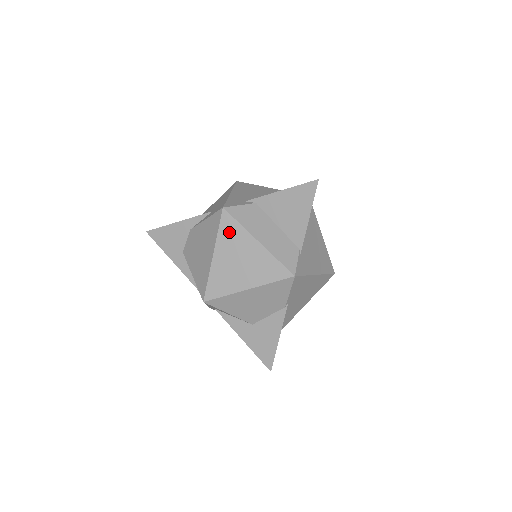
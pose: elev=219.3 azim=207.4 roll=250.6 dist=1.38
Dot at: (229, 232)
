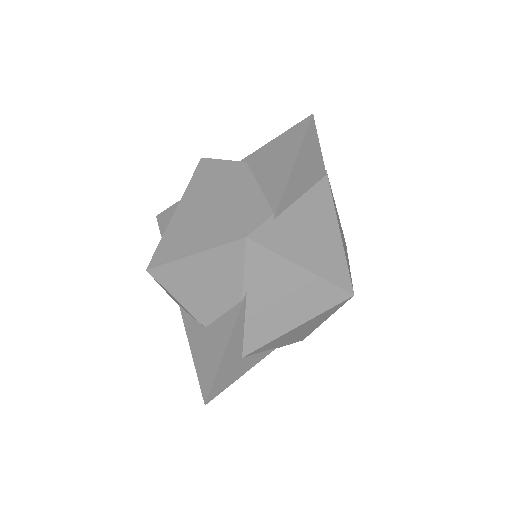
Dot at: (197, 185)
